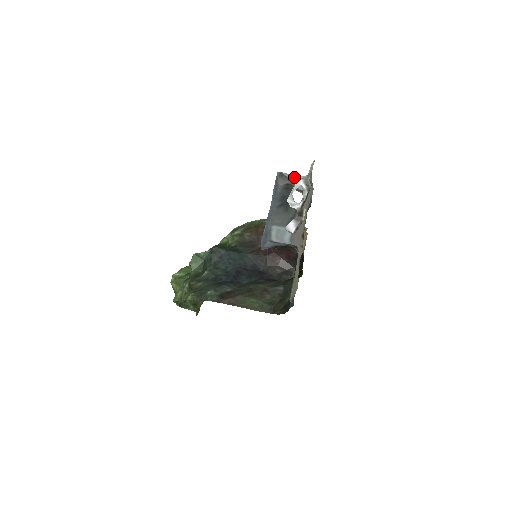
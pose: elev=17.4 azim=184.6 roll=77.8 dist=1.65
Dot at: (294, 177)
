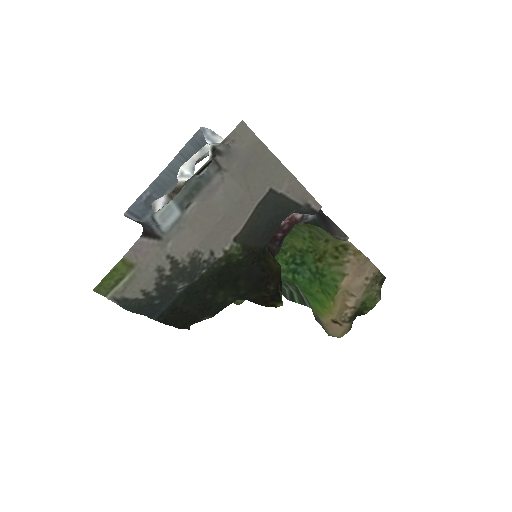
Dot at: (215, 139)
